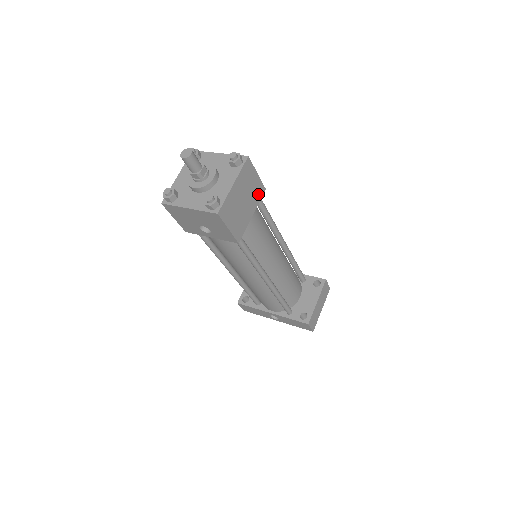
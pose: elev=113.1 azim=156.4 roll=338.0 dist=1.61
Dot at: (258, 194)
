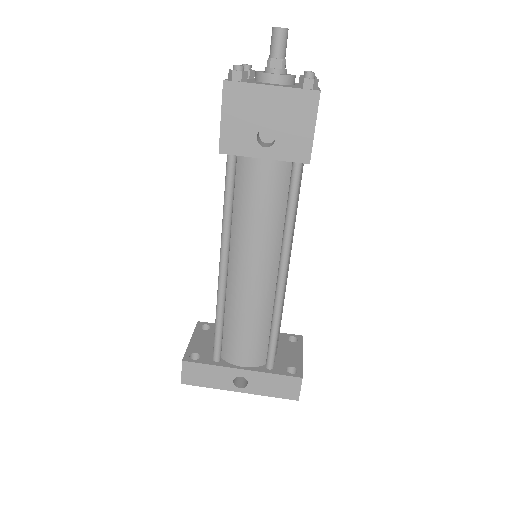
Dot at: occluded
